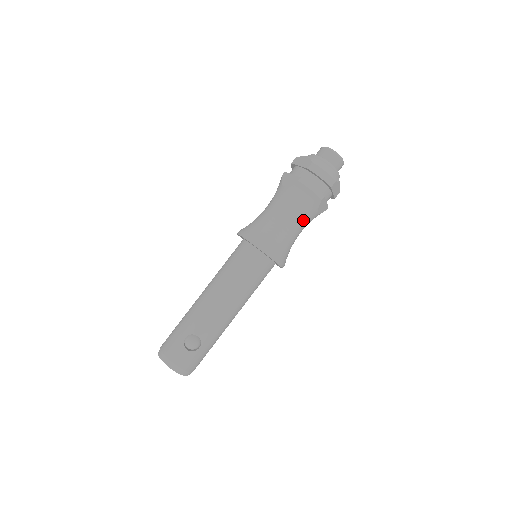
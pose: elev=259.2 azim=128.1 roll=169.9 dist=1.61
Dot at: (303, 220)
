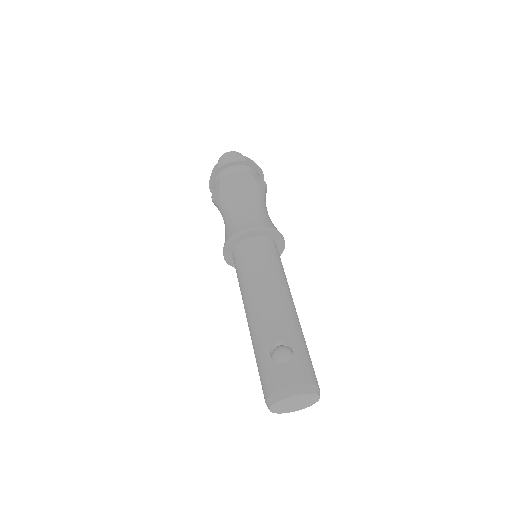
Dot at: (255, 196)
